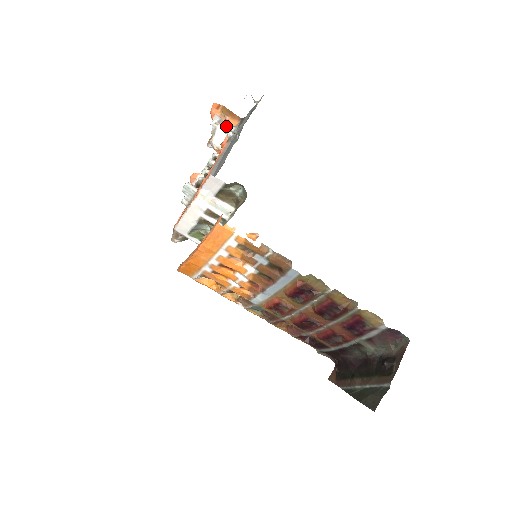
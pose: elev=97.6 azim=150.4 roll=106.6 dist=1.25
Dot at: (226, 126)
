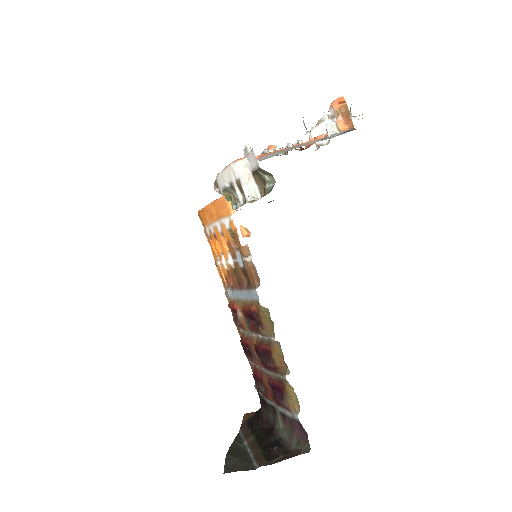
Dot at: (332, 124)
